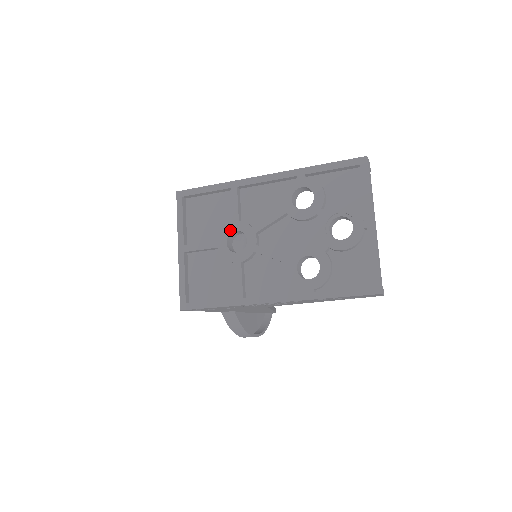
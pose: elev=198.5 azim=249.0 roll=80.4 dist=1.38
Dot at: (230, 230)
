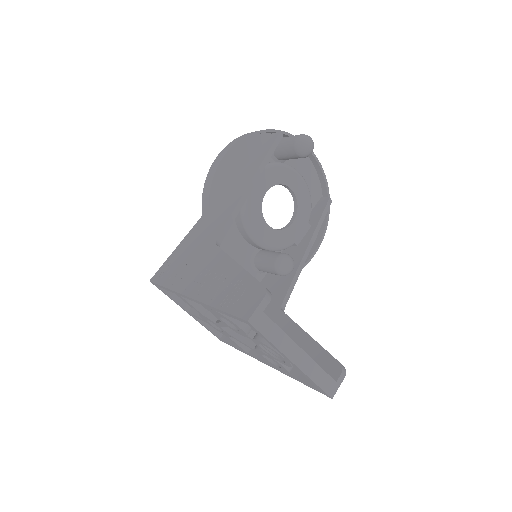
Dot at: (204, 318)
